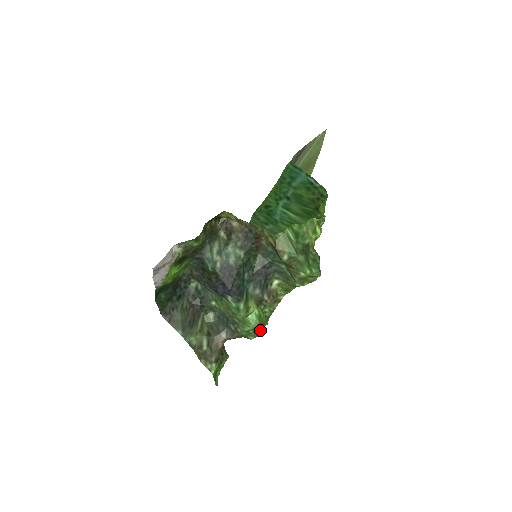
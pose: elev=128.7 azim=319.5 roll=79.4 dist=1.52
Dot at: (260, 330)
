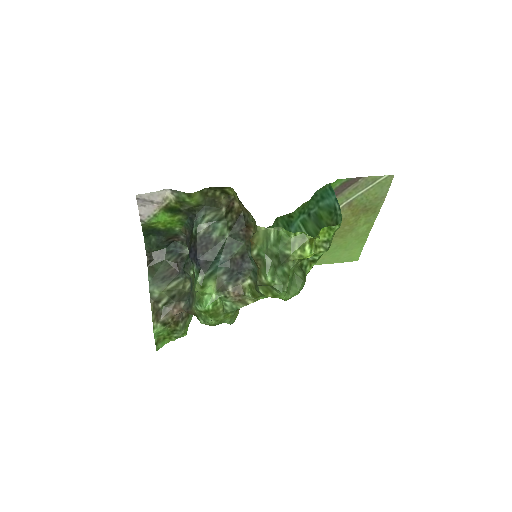
Dot at: (212, 318)
